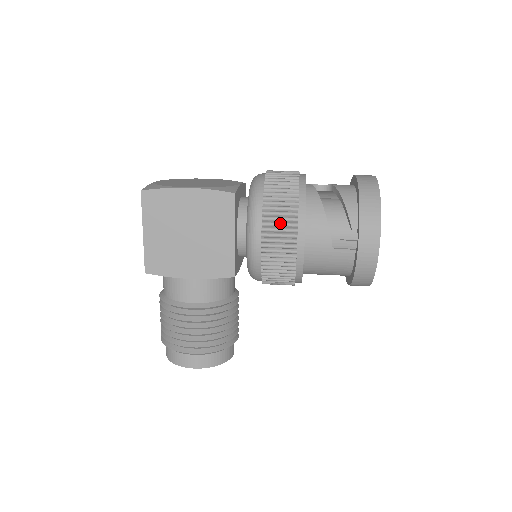
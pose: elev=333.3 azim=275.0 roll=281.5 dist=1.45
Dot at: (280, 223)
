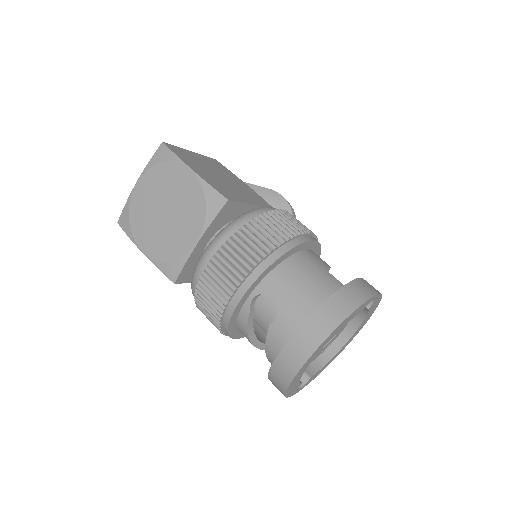
Dot at: occluded
